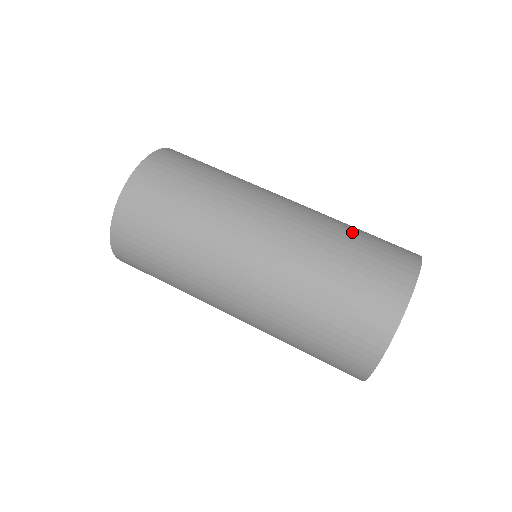
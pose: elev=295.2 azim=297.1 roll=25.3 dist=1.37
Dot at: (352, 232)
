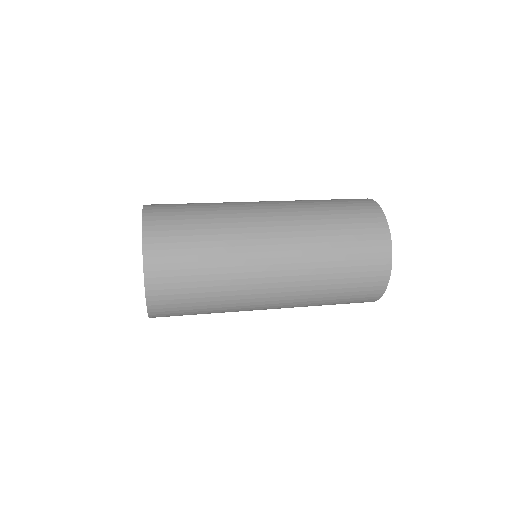
Dot at: occluded
